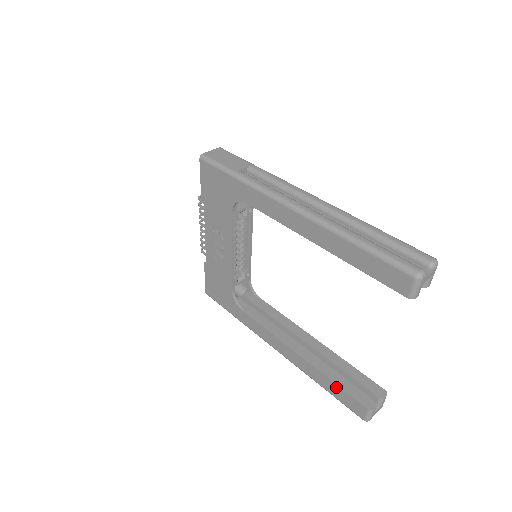
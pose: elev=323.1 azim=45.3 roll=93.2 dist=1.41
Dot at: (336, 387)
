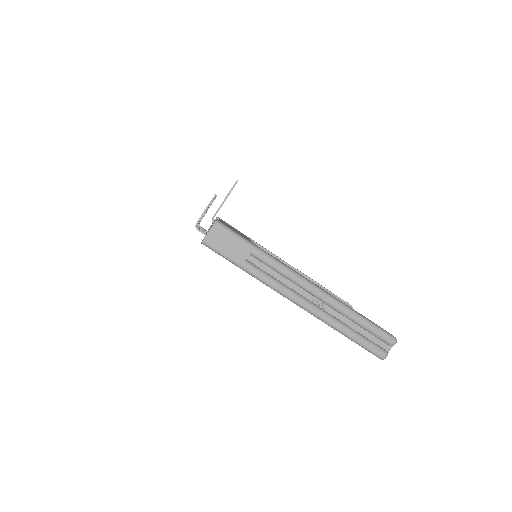
Dot at: occluded
